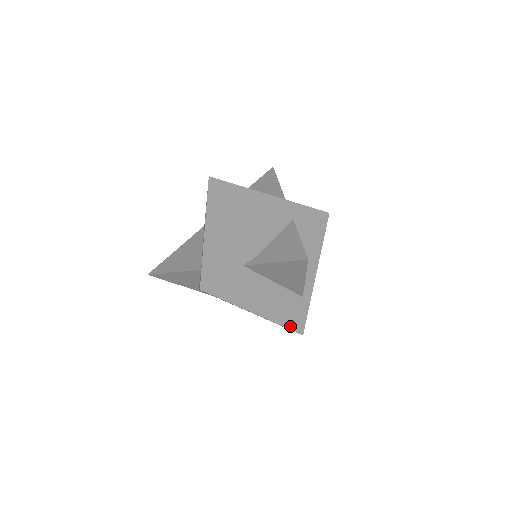
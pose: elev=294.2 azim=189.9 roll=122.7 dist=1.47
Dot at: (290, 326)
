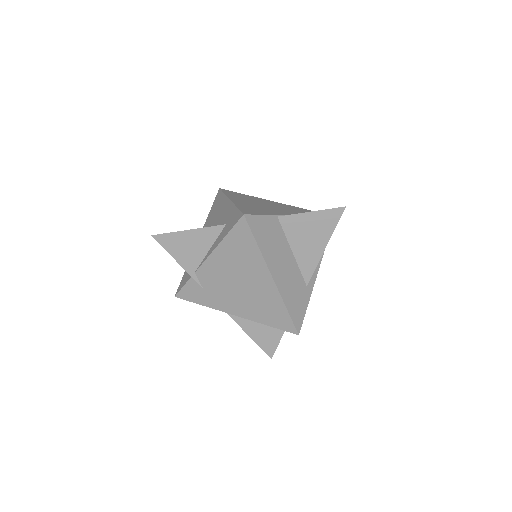
Dot at: (292, 315)
